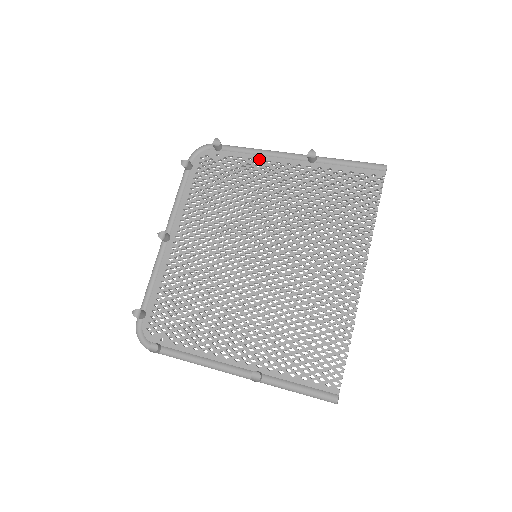
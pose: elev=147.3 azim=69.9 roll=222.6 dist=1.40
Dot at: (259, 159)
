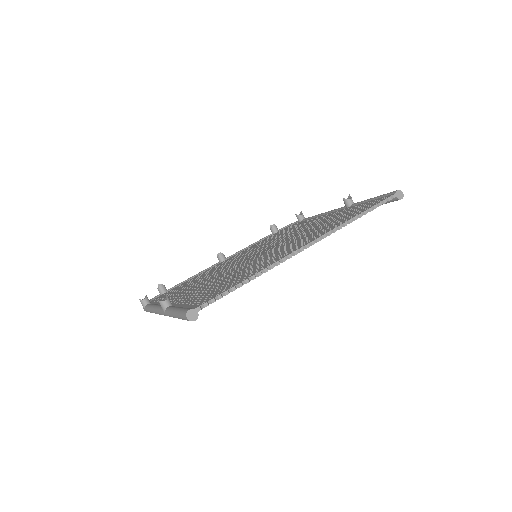
Dot at: occluded
